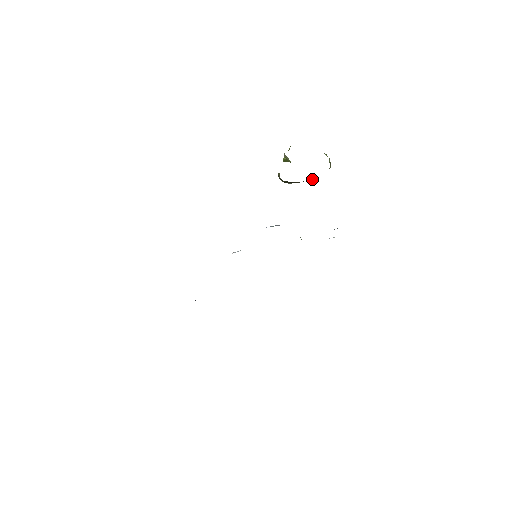
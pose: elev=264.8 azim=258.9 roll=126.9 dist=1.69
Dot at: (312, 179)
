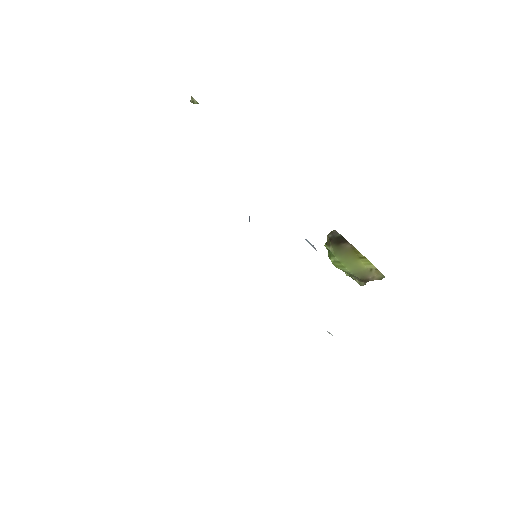
Dot at: (359, 261)
